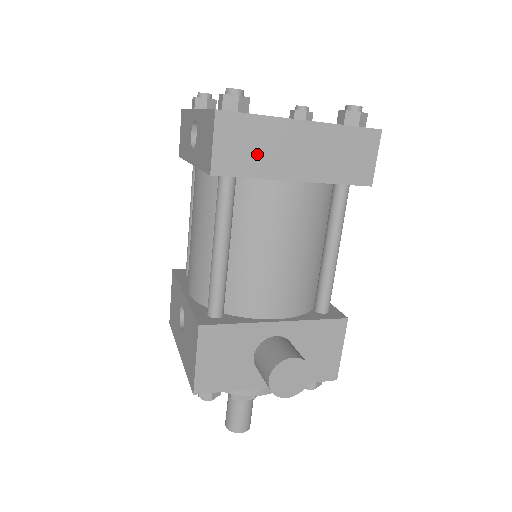
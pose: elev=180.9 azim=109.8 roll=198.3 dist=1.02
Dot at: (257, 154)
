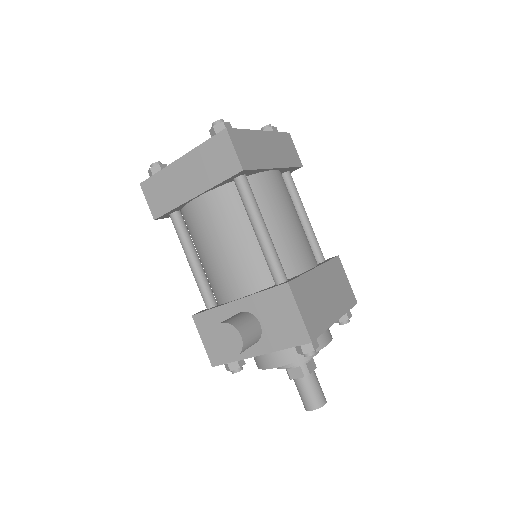
Dot at: (168, 194)
